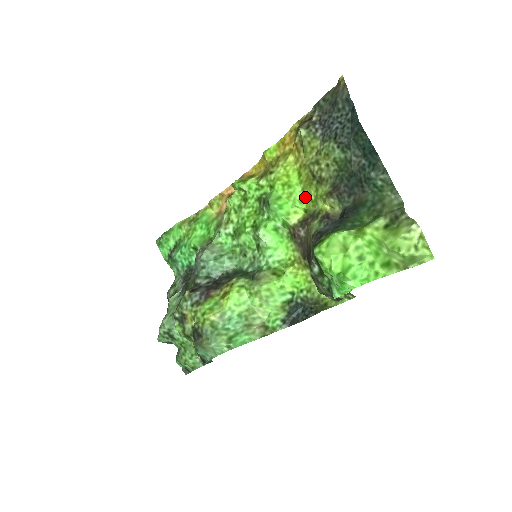
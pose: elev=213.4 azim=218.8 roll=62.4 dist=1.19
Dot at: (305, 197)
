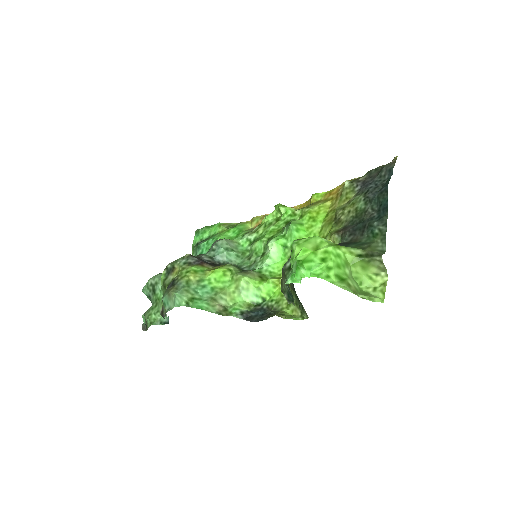
Dot at: (320, 233)
